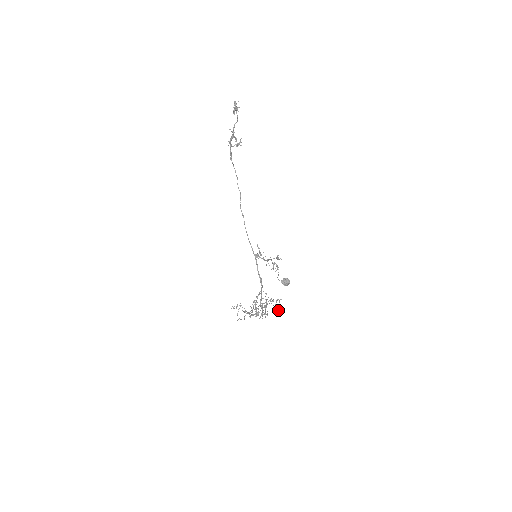
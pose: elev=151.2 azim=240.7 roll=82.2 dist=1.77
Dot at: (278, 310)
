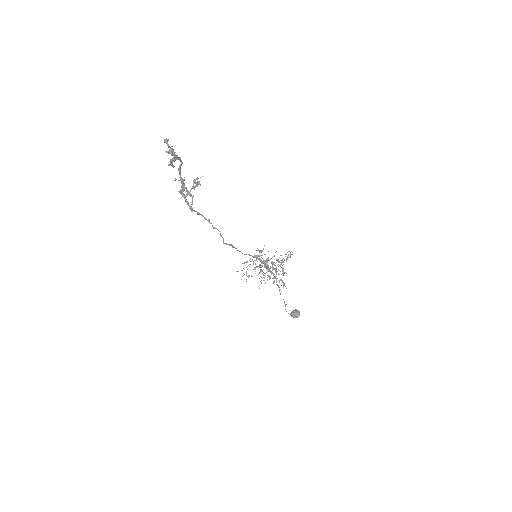
Dot at: (290, 254)
